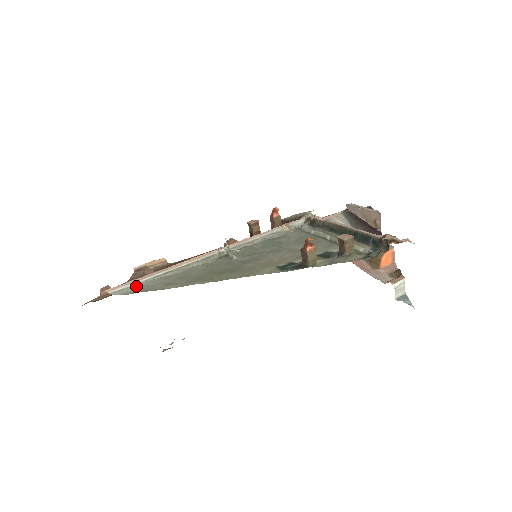
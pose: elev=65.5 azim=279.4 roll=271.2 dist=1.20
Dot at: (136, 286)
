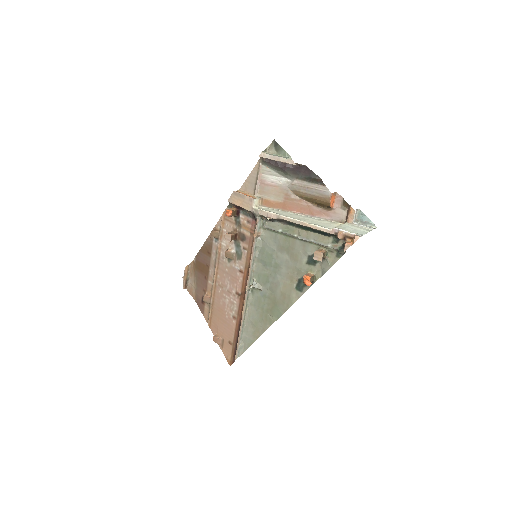
Dot at: (241, 345)
